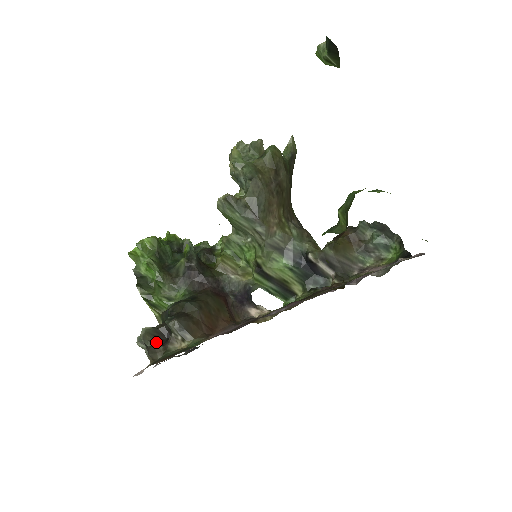
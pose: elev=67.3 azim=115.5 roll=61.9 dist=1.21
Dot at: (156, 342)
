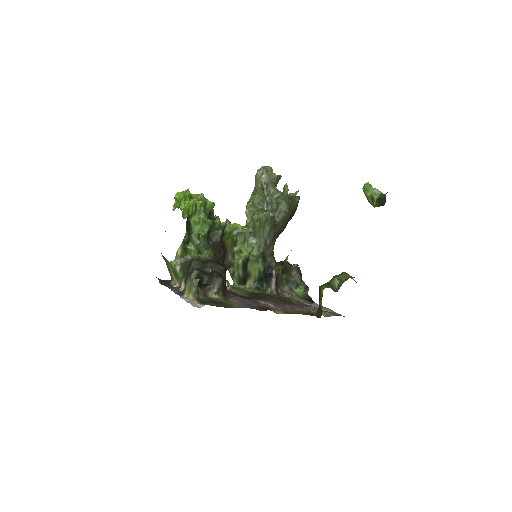
Dot at: (198, 284)
